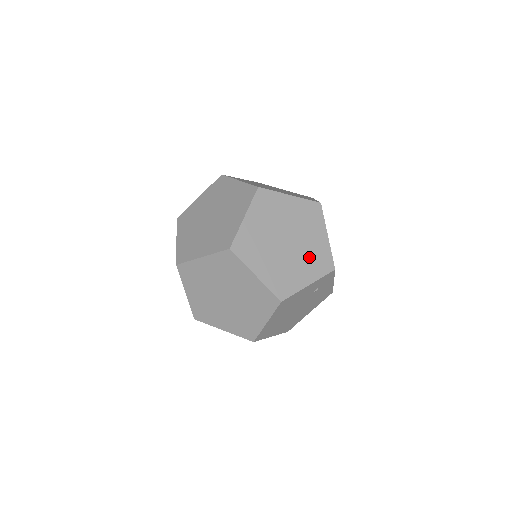
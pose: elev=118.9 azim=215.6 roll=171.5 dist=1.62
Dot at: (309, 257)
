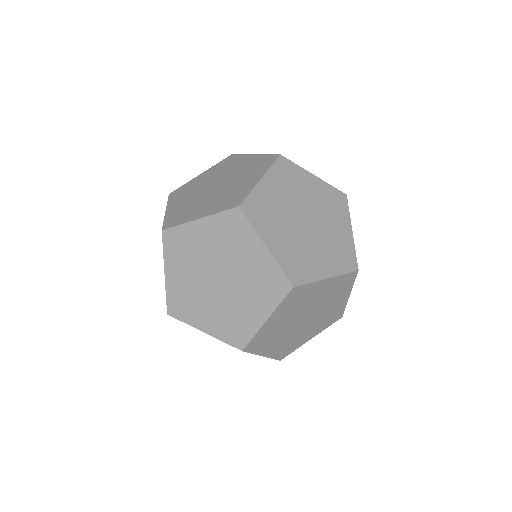
Dot at: occluded
